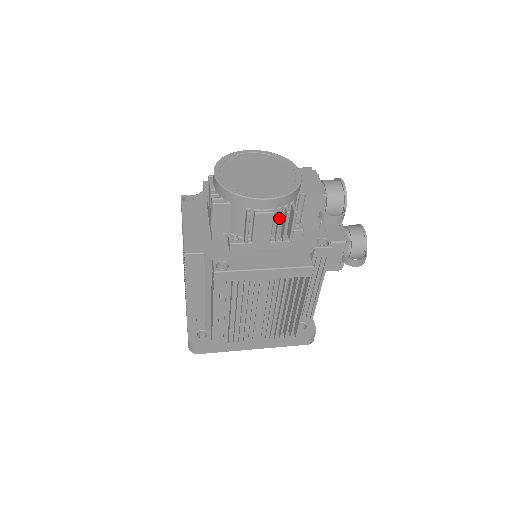
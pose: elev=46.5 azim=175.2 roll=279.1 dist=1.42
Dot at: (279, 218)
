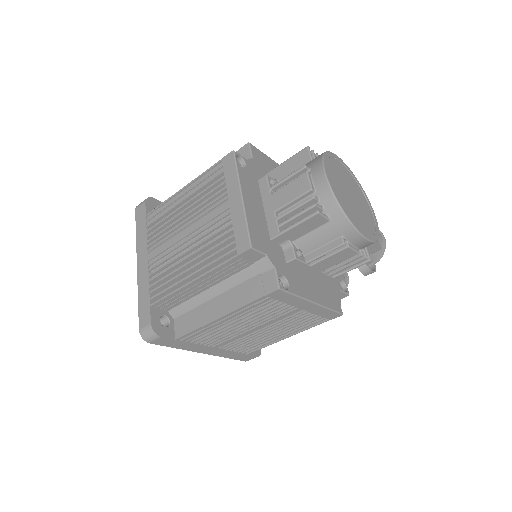
Dot at: (355, 259)
